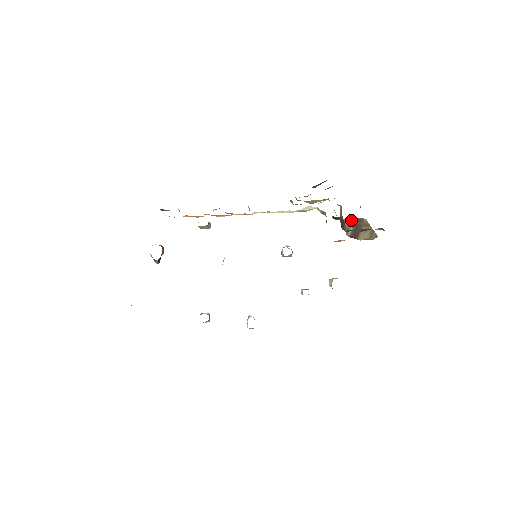
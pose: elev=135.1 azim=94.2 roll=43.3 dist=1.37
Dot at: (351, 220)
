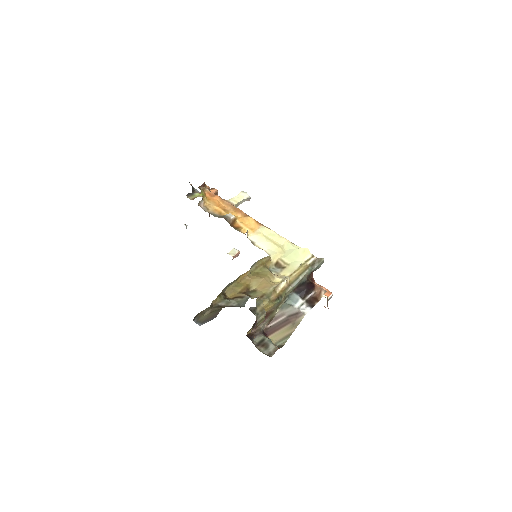
Dot at: (291, 309)
